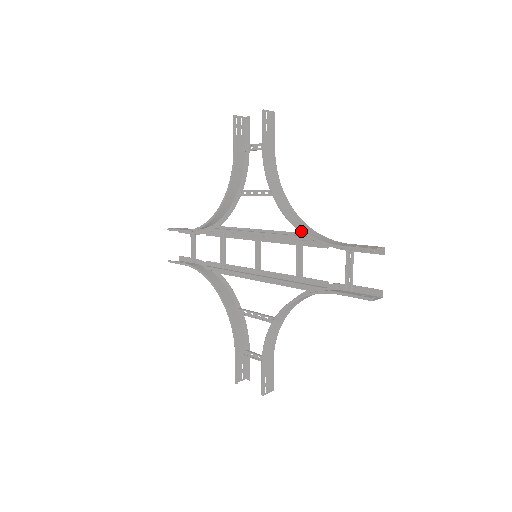
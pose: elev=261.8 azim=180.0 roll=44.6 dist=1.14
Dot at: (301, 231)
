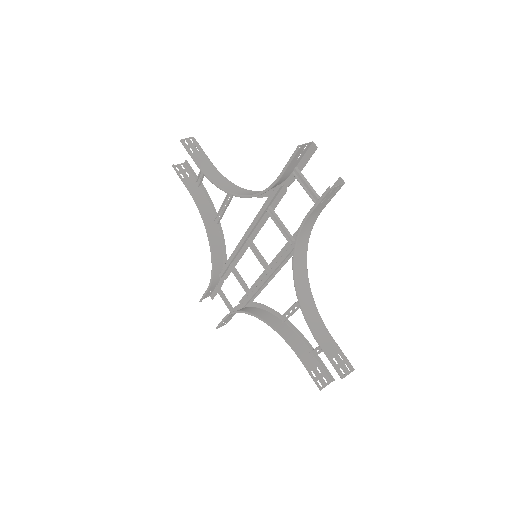
Dot at: (255, 195)
